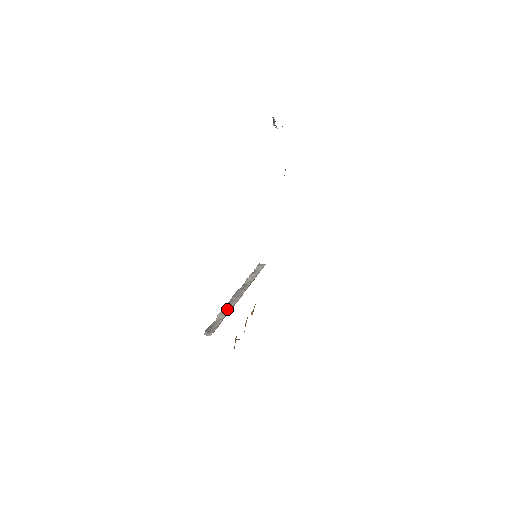
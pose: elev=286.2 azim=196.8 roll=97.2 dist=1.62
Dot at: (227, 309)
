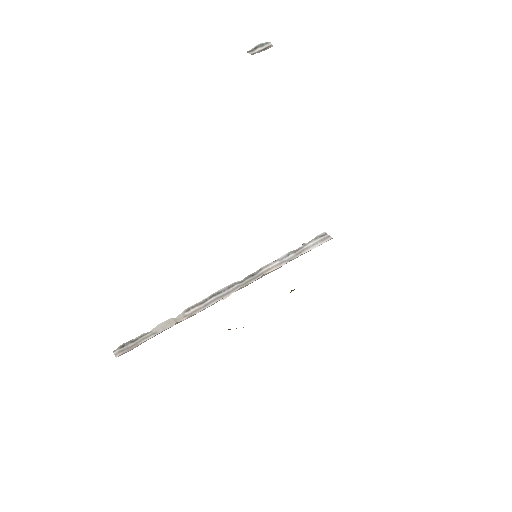
Dot at: (180, 317)
